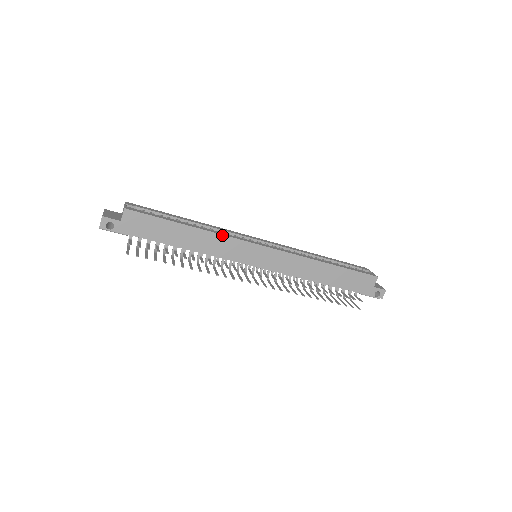
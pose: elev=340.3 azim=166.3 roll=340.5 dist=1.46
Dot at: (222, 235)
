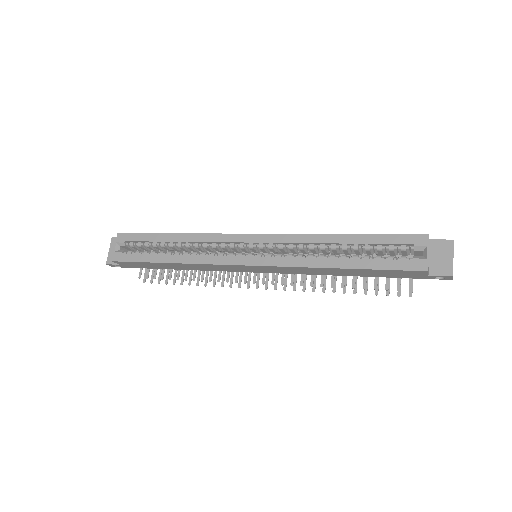
Dot at: (200, 264)
